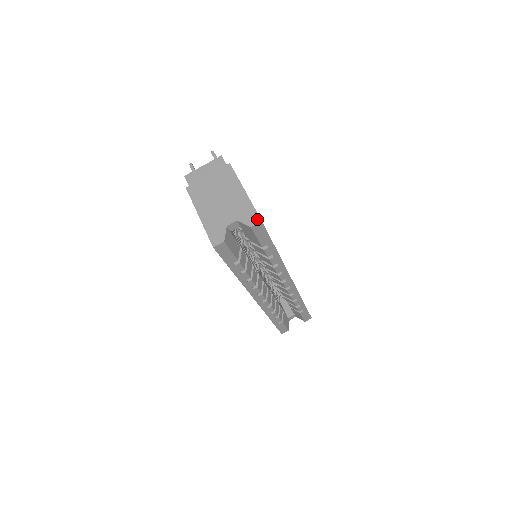
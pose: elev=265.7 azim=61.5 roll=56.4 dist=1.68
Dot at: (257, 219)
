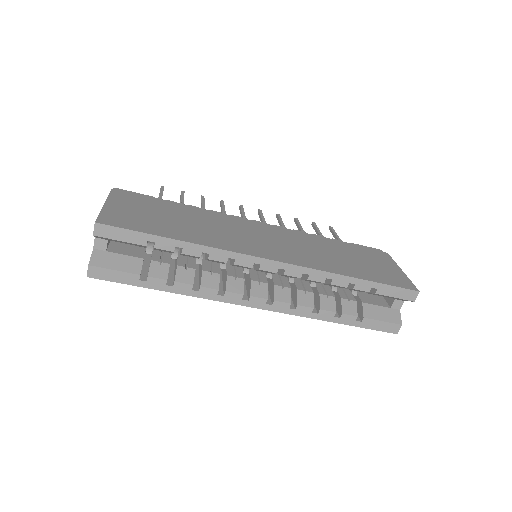
Dot at: (95, 223)
